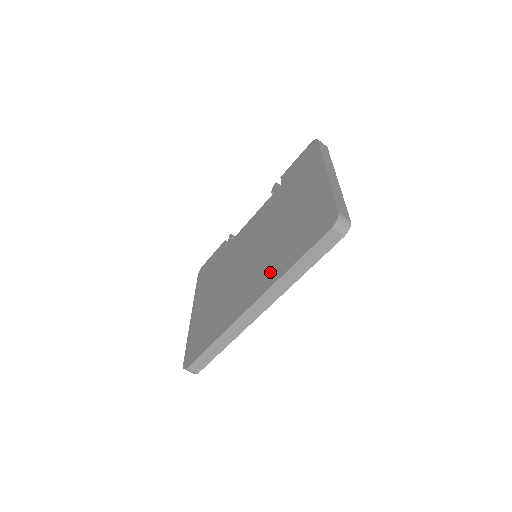
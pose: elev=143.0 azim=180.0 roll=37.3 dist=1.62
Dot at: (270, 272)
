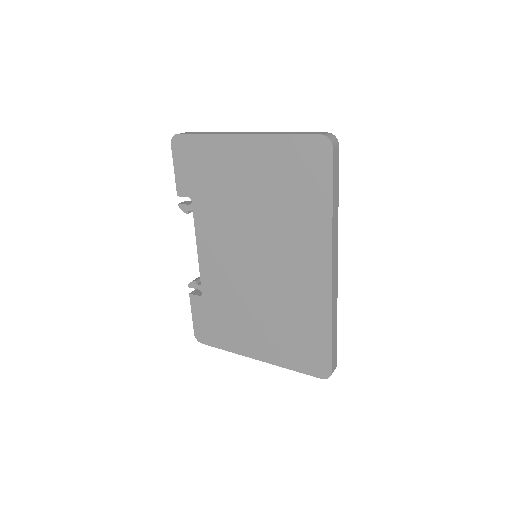
Dot at: (311, 236)
